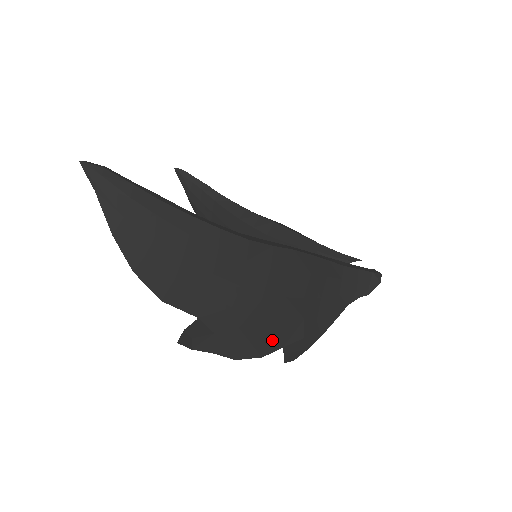
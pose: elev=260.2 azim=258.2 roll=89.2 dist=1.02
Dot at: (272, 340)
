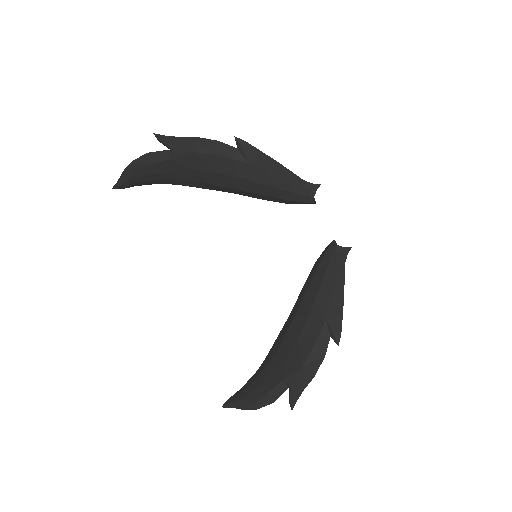
Dot at: (226, 148)
